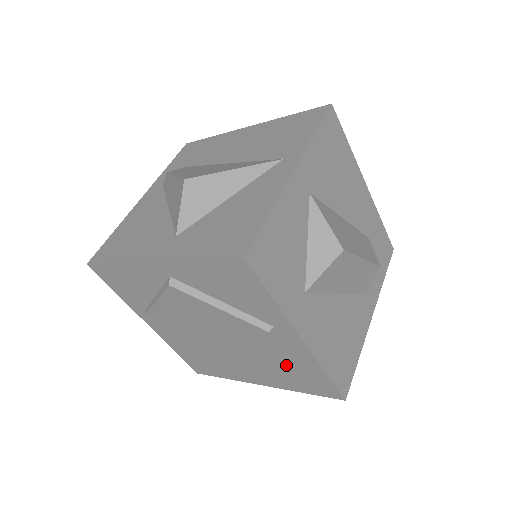
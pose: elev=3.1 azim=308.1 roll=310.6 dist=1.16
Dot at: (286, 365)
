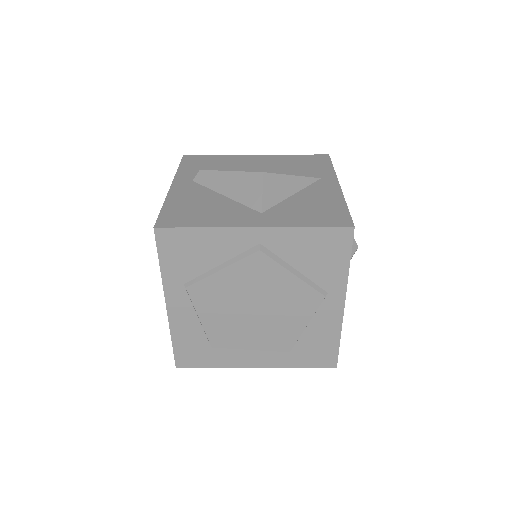
Dot at: (306, 336)
